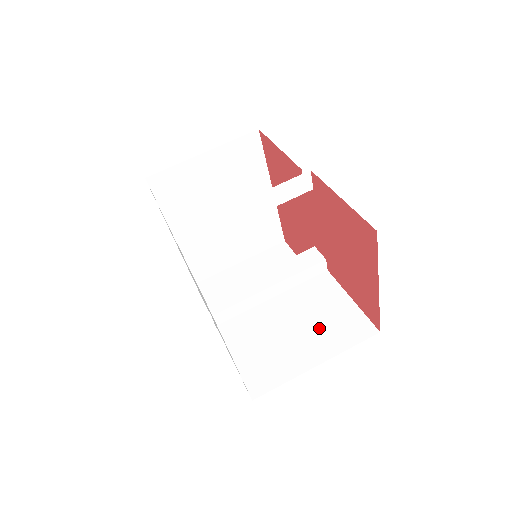
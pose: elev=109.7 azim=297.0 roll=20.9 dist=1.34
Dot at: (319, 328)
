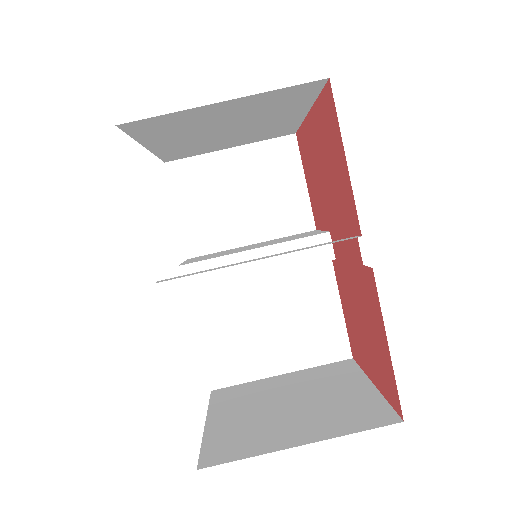
Dot at: (297, 333)
